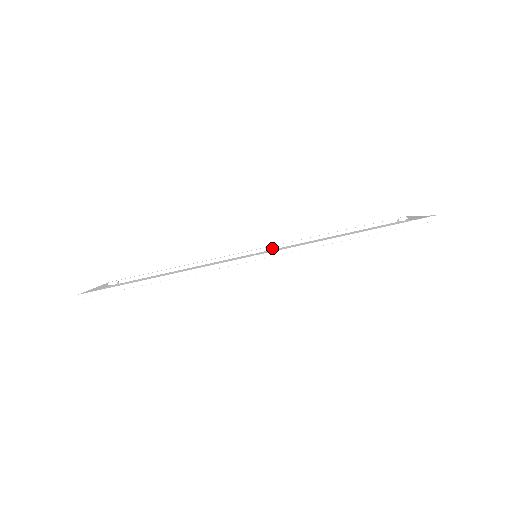
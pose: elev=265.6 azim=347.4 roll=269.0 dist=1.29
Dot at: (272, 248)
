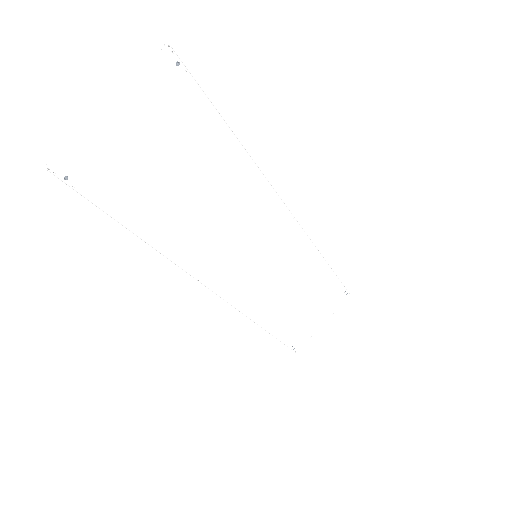
Dot at: (228, 302)
